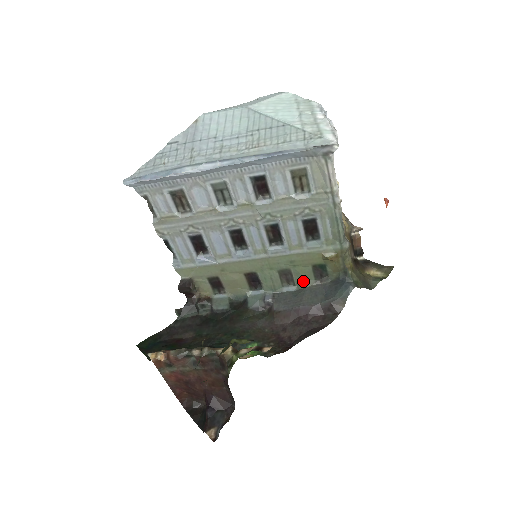
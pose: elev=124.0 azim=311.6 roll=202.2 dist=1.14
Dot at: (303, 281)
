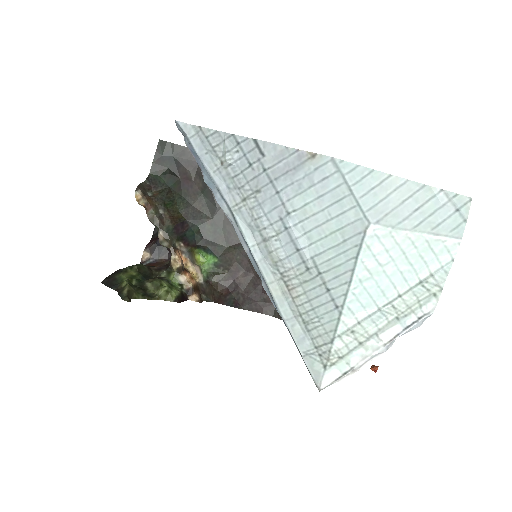
Dot at: occluded
